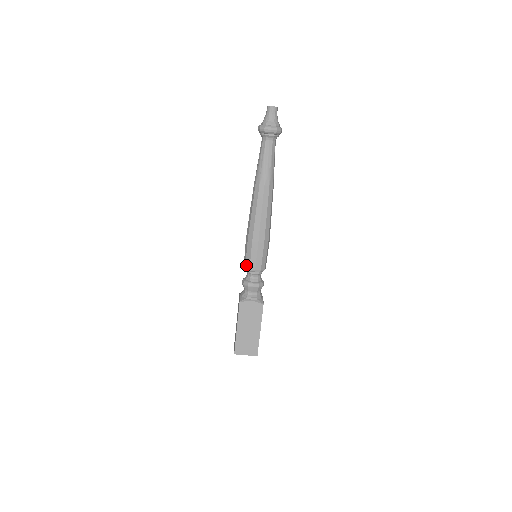
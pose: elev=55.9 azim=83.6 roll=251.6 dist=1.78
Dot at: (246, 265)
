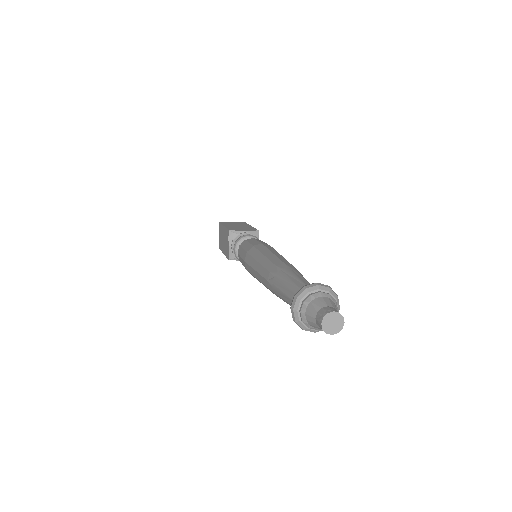
Dot at: occluded
